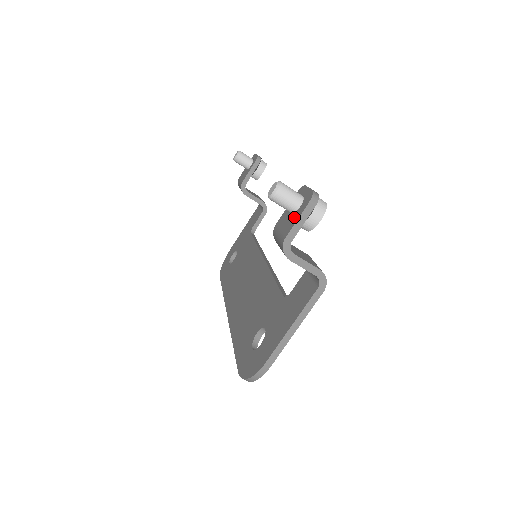
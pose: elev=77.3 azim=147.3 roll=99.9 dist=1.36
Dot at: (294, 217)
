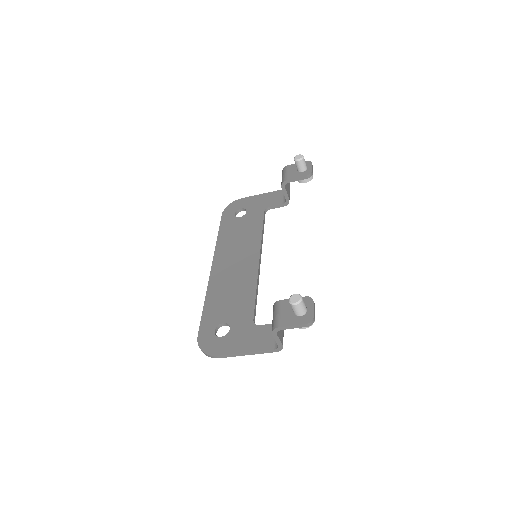
Dot at: (293, 319)
